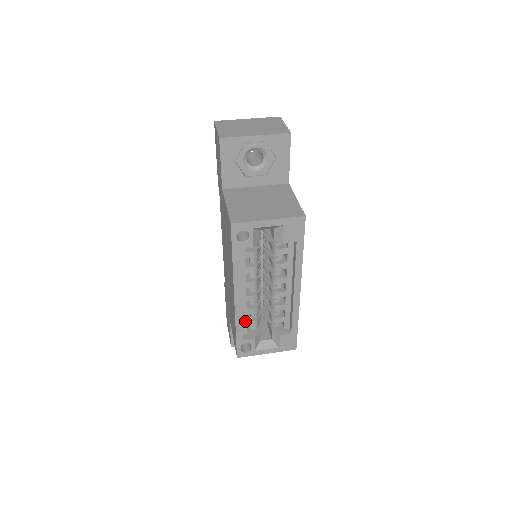
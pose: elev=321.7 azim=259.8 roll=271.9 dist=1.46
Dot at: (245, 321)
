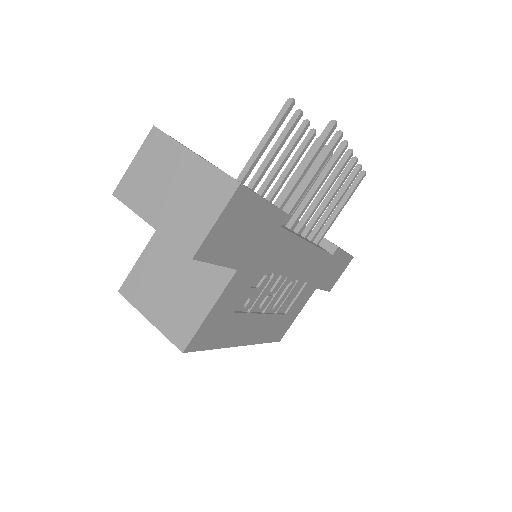
Dot at: occluded
